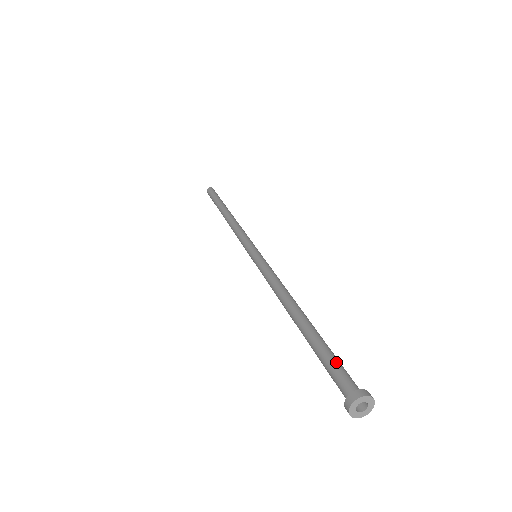
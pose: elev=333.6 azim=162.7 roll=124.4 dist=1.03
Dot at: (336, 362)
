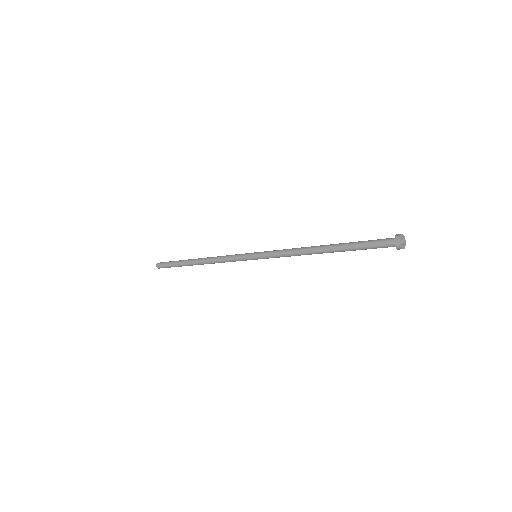
Dot at: (372, 240)
